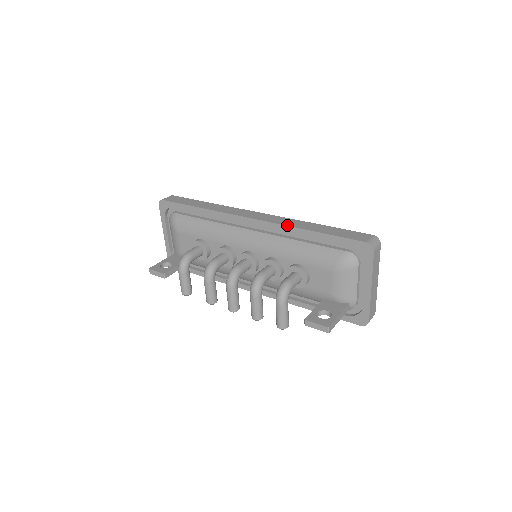
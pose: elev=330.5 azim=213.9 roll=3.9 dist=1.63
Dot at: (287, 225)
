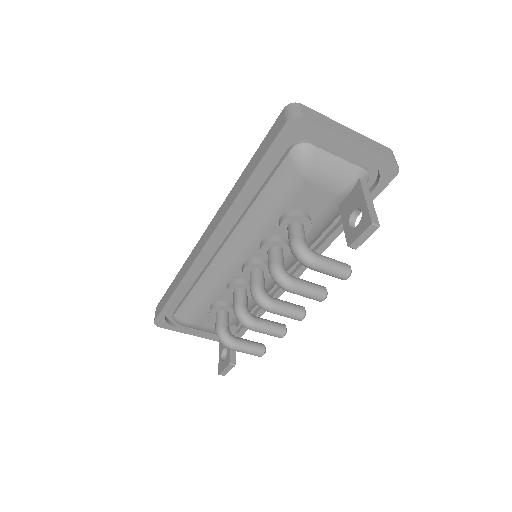
Dot at: (228, 208)
